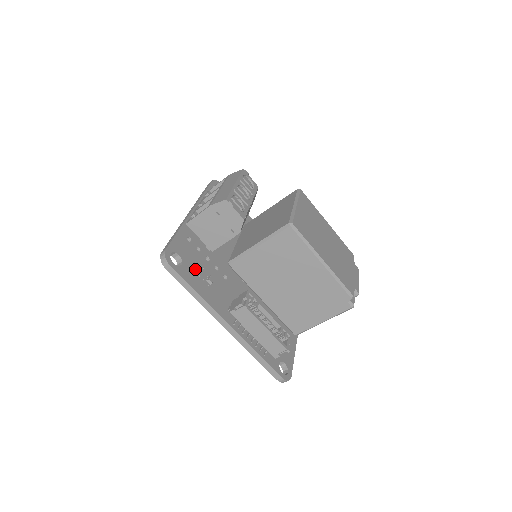
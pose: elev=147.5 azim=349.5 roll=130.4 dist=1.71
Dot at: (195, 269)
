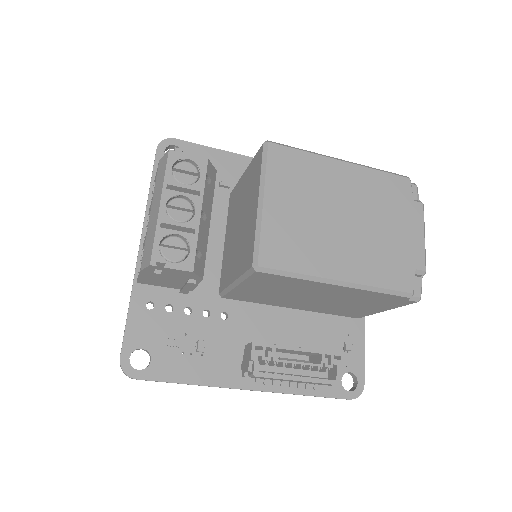
Dot at: (173, 348)
